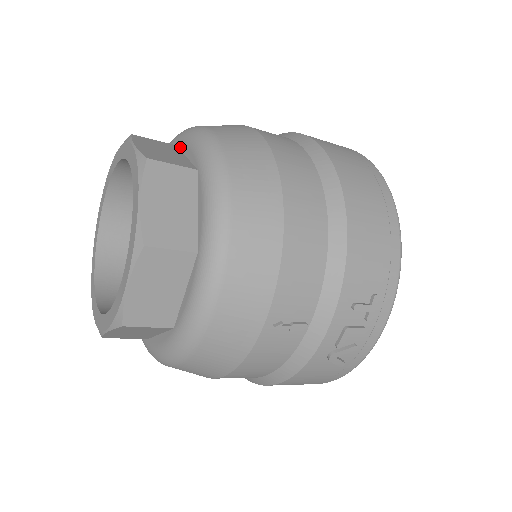
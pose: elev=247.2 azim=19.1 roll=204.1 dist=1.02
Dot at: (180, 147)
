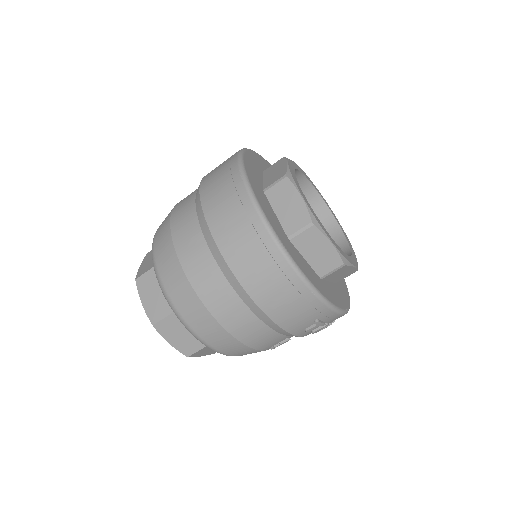
Dot at: occluded
